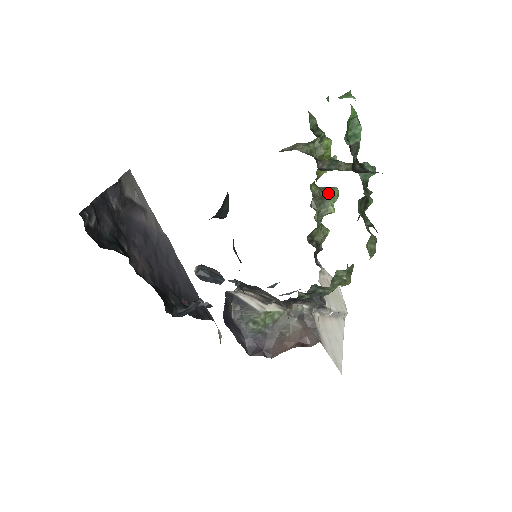
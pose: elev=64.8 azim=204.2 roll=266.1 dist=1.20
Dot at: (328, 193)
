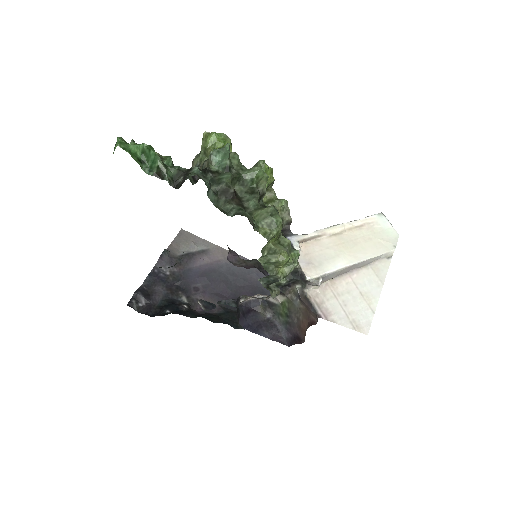
Dot at: occluded
